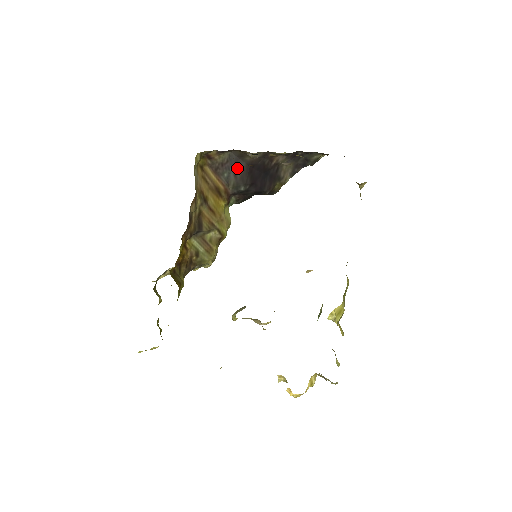
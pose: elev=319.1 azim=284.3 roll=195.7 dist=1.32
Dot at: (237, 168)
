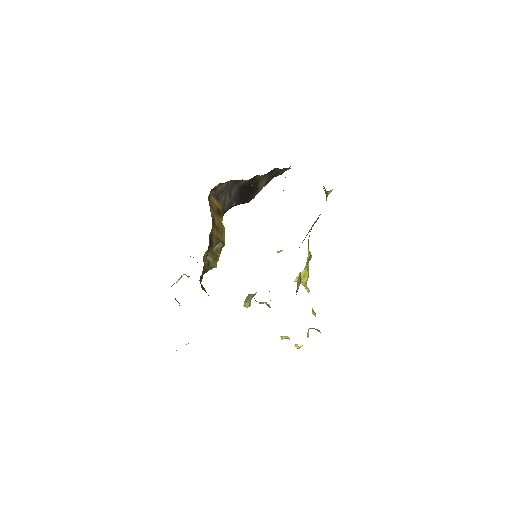
Dot at: (232, 191)
